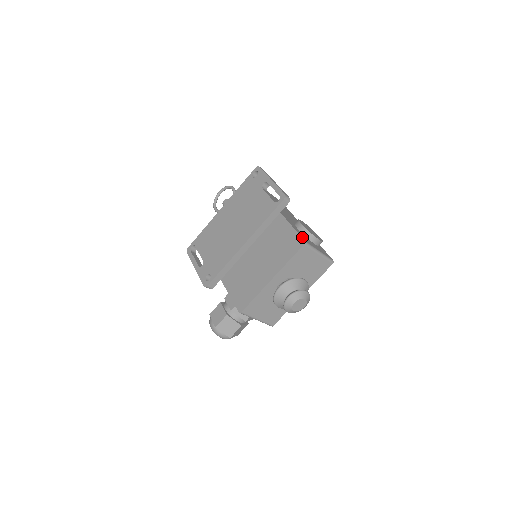
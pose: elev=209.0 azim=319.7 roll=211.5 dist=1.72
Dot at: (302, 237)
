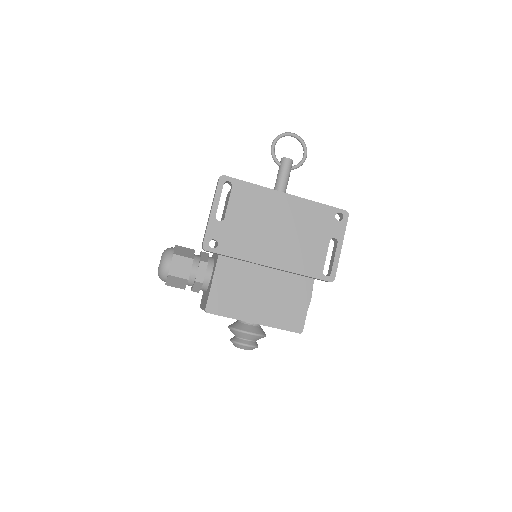
Dot at: (304, 323)
